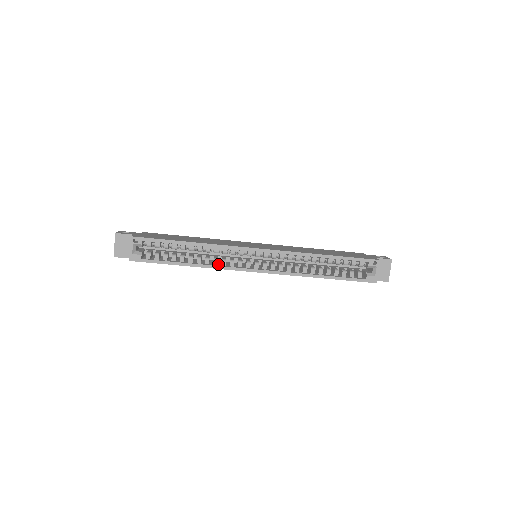
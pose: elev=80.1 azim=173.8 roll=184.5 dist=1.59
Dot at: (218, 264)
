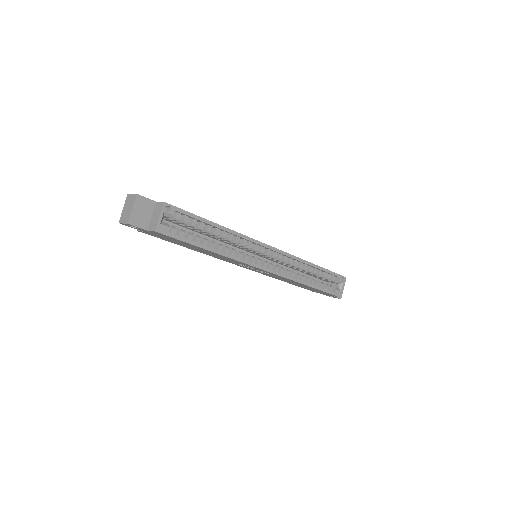
Dot at: occluded
